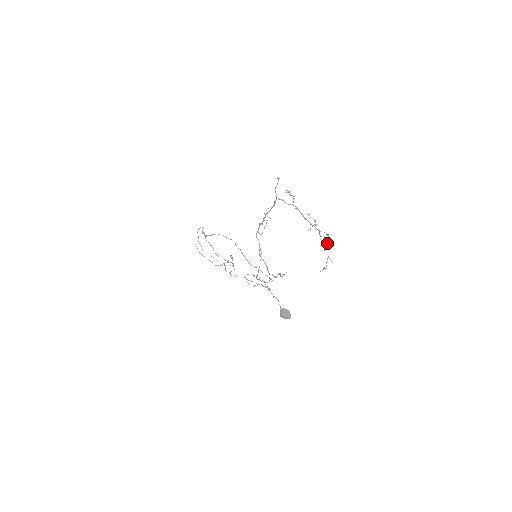
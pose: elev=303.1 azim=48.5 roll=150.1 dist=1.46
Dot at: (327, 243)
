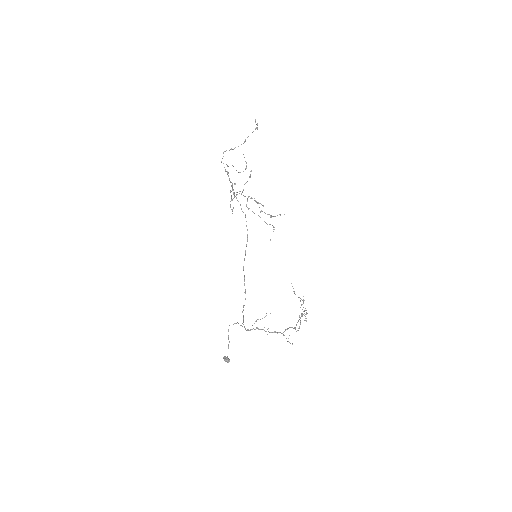
Dot at: occluded
